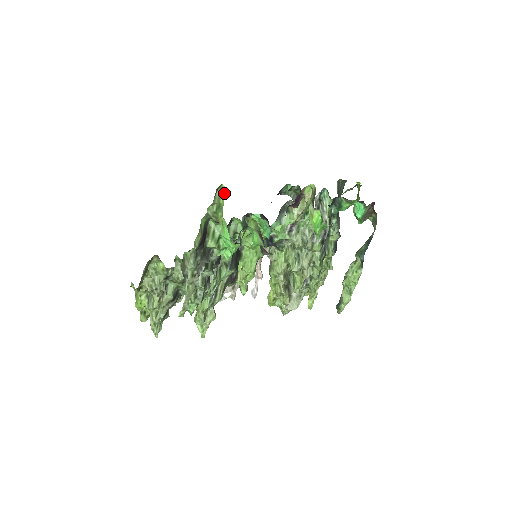
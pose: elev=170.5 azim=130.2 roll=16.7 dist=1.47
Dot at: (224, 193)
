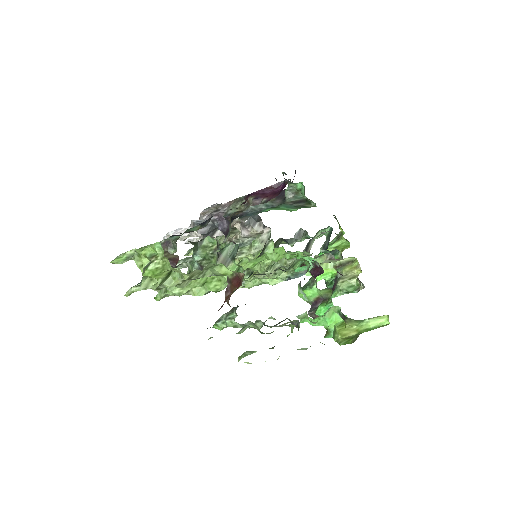
Dot at: (381, 320)
